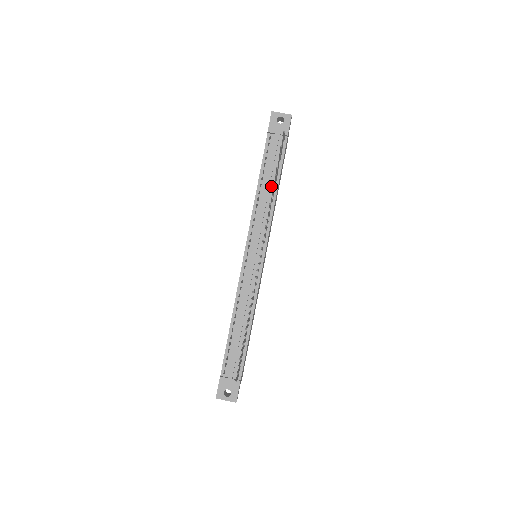
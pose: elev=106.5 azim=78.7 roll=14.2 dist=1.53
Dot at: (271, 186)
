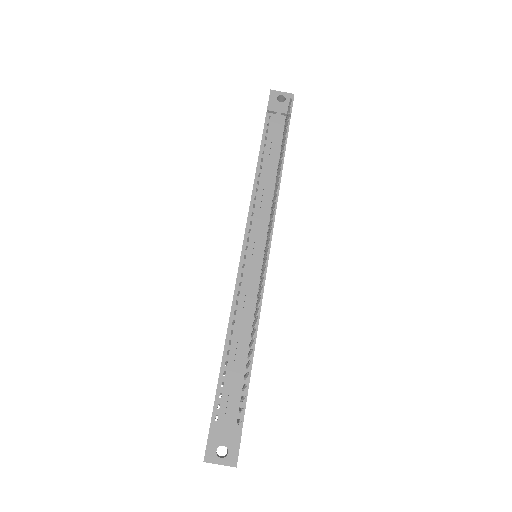
Dot at: (274, 168)
